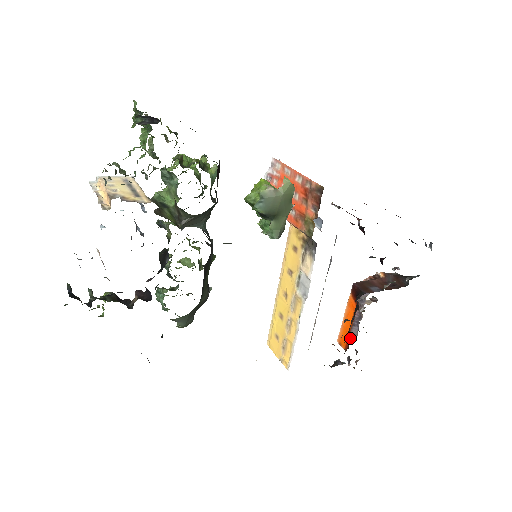
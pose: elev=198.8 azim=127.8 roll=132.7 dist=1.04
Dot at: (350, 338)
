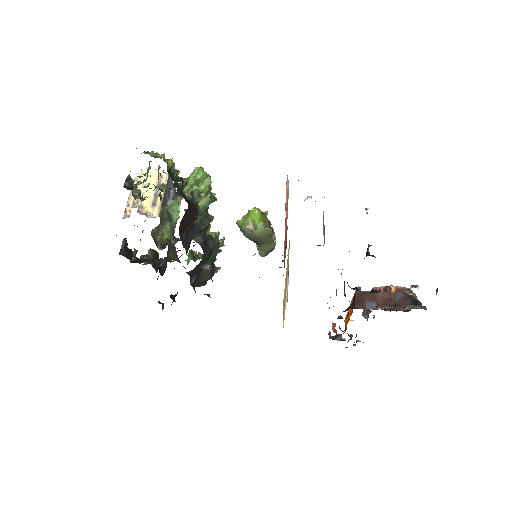
Dot at: occluded
